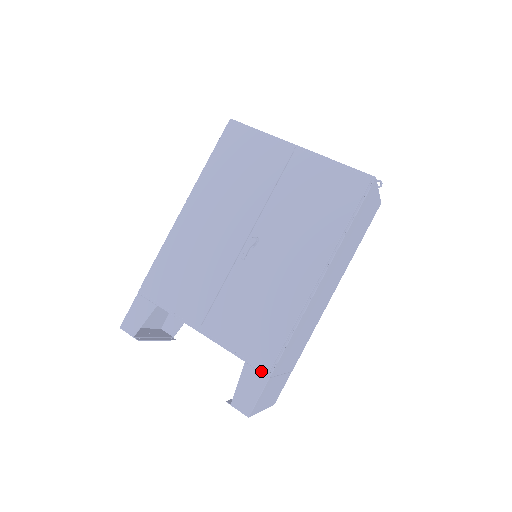
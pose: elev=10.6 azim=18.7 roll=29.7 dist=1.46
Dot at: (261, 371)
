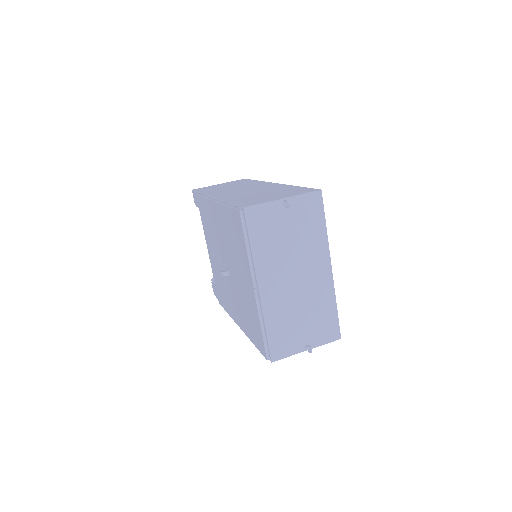
Dot at: occluded
